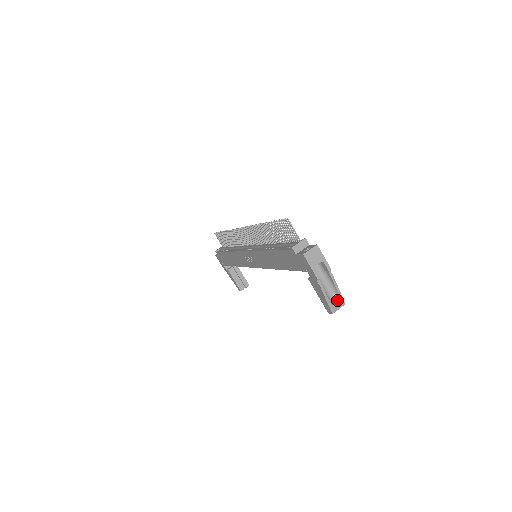
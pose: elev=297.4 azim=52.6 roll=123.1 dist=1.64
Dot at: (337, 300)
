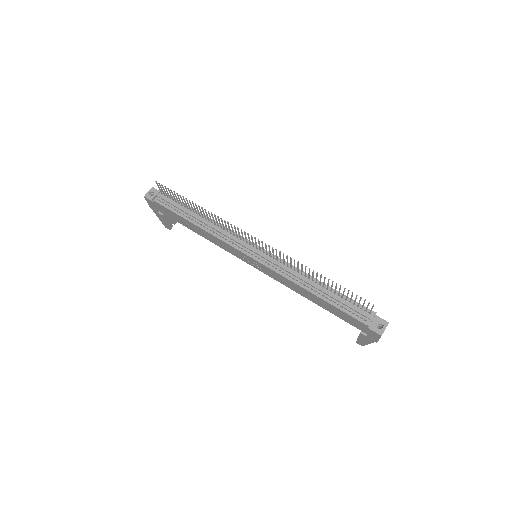
Dot at: occluded
